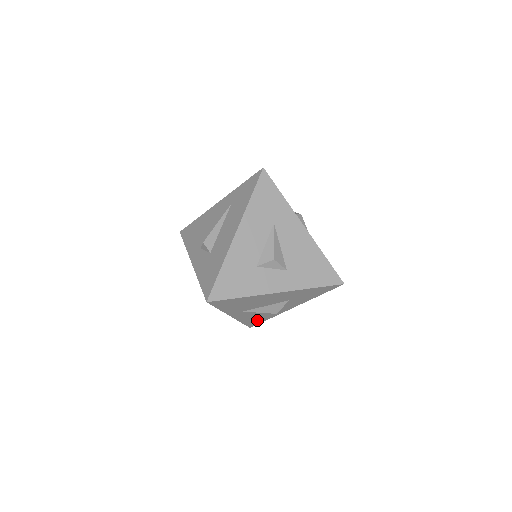
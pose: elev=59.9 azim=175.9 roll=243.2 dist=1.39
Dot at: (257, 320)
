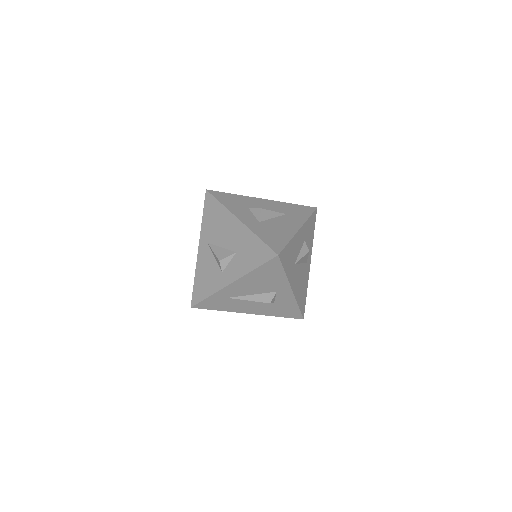
Dot at: (203, 288)
